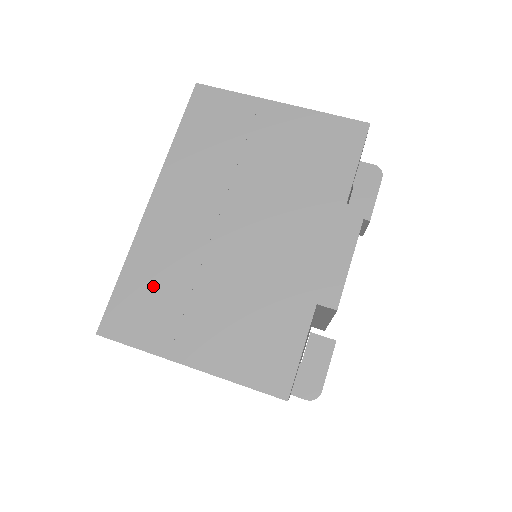
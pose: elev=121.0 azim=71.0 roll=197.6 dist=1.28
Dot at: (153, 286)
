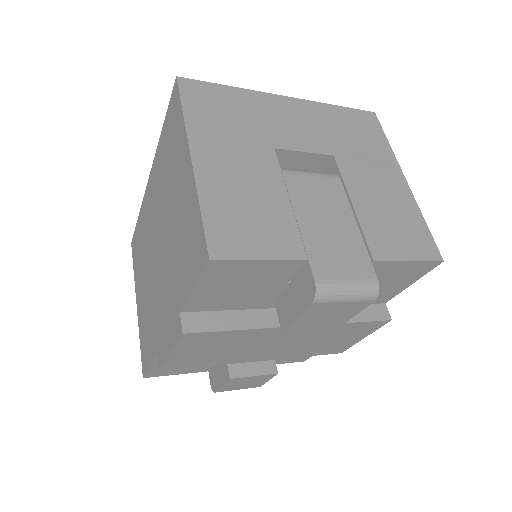
Dot at: (140, 242)
